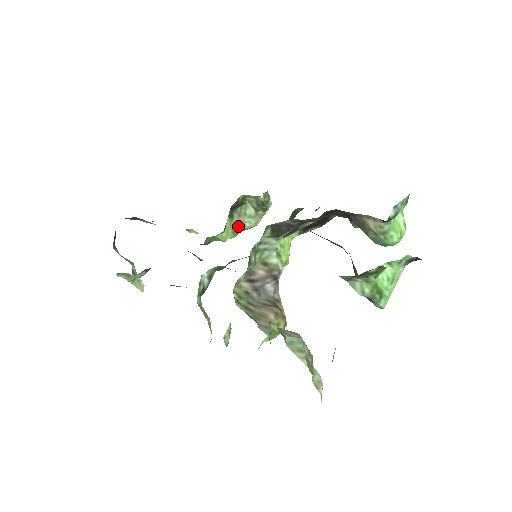
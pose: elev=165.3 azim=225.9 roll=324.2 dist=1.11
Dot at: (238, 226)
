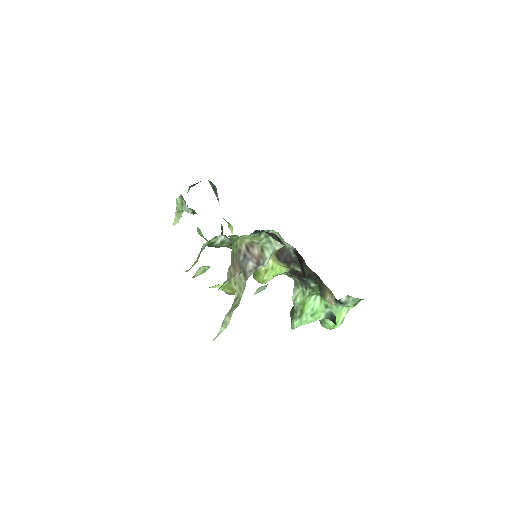
Dot at: occluded
